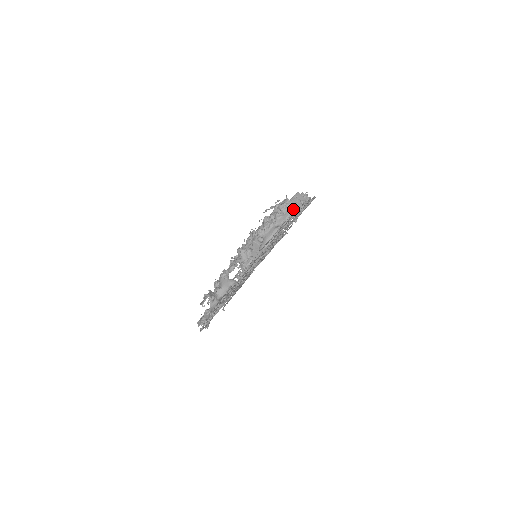
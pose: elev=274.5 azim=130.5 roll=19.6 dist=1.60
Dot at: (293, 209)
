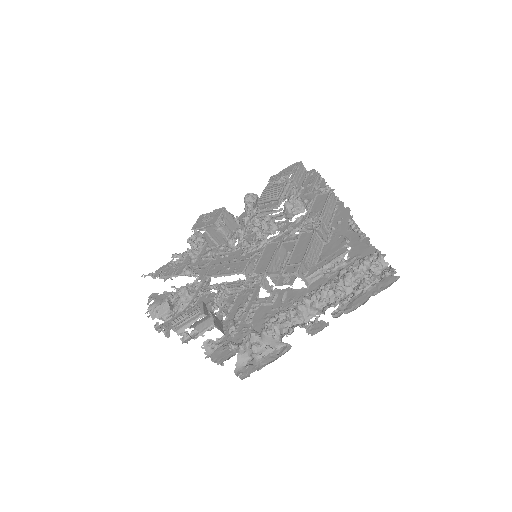
Dot at: occluded
